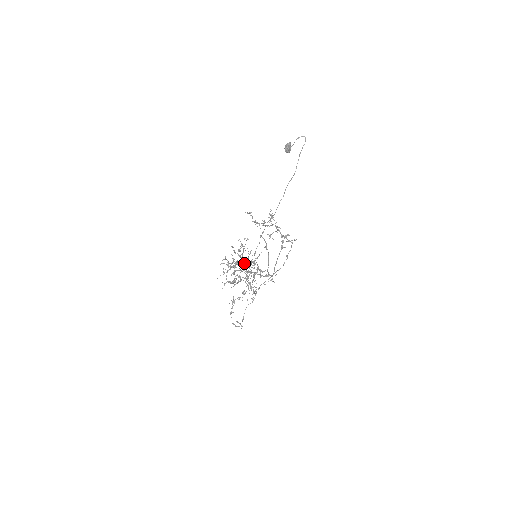
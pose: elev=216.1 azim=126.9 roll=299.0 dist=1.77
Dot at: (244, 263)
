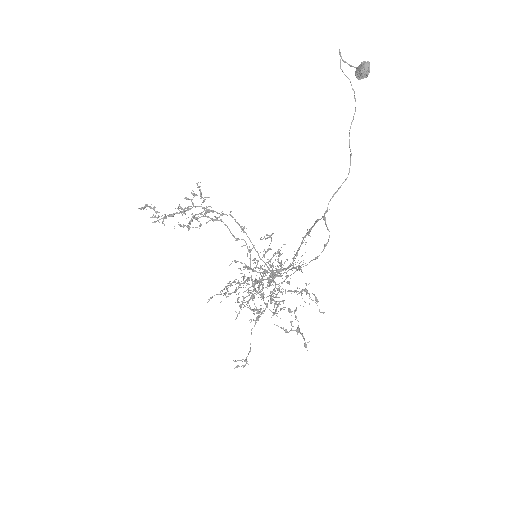
Dot at: occluded
